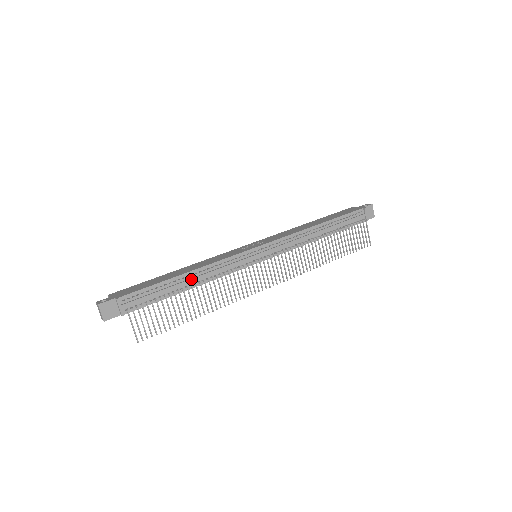
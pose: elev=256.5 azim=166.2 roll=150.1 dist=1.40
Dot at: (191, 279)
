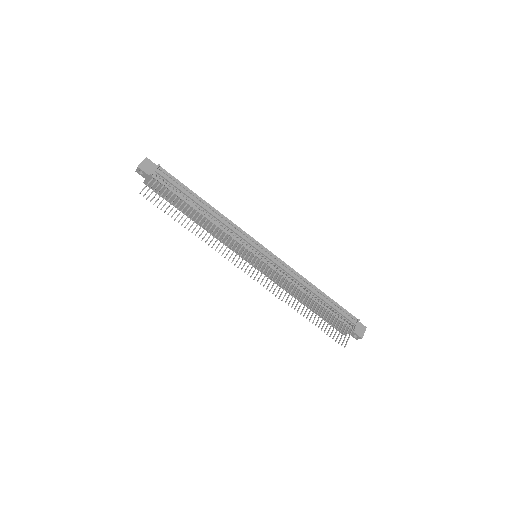
Dot at: (207, 208)
